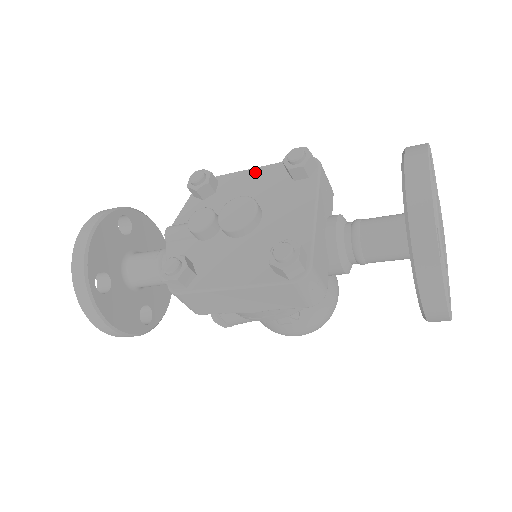
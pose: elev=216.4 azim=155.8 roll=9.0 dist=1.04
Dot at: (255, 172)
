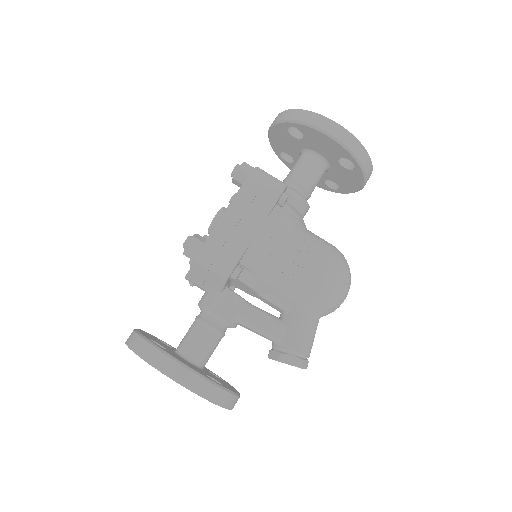
Dot at: occluded
